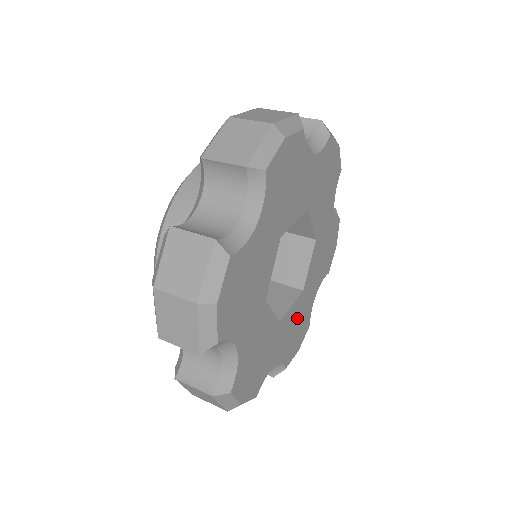
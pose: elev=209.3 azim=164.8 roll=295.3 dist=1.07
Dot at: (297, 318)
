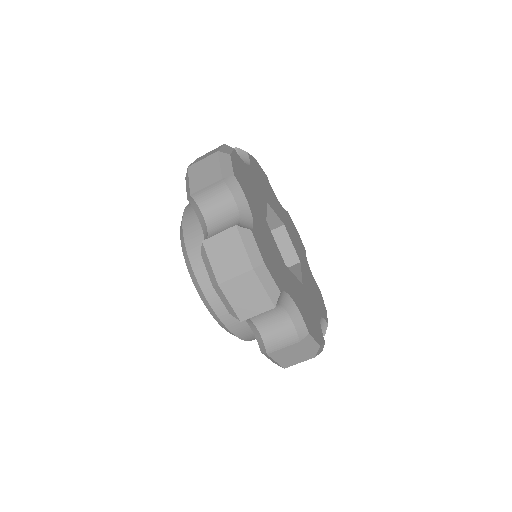
Dot at: (292, 234)
